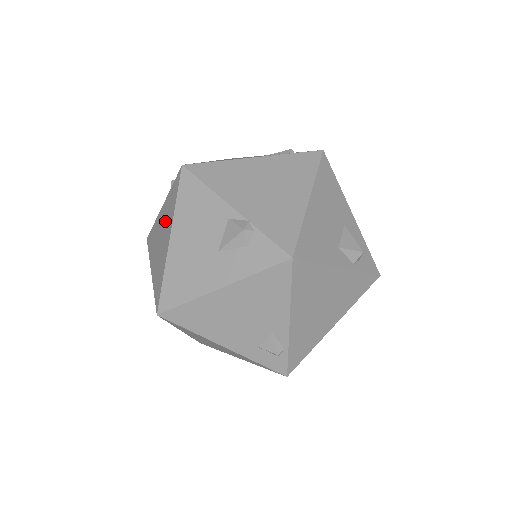
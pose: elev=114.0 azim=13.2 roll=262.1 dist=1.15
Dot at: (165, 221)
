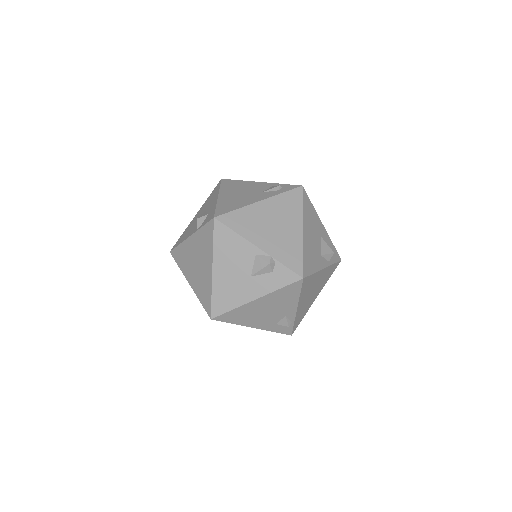
Dot at: (200, 252)
